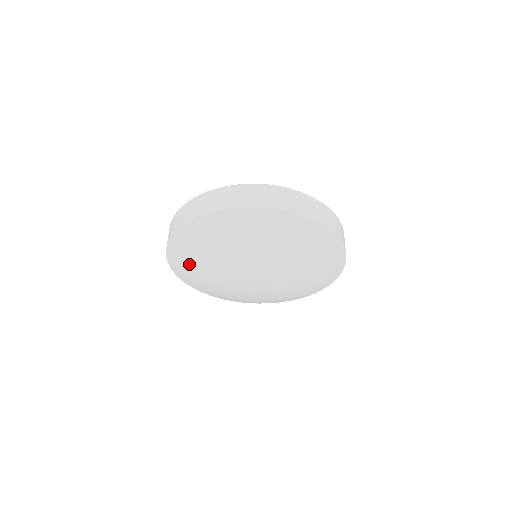
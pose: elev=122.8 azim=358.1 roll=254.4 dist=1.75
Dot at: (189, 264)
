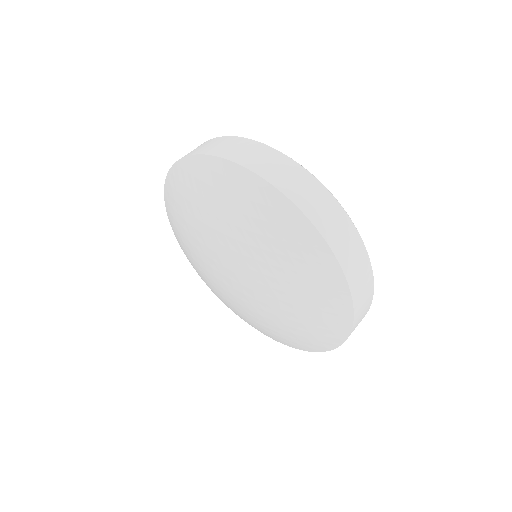
Dot at: (184, 246)
